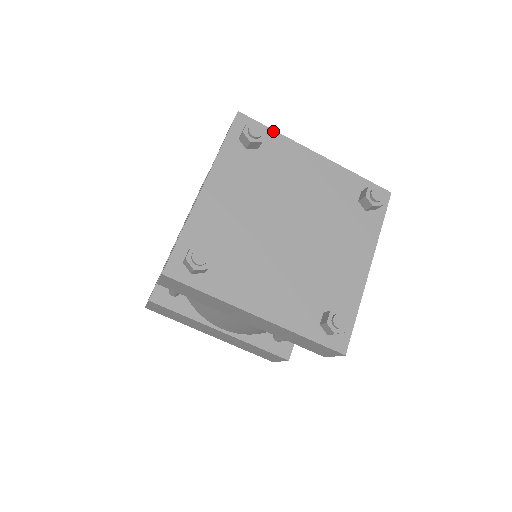
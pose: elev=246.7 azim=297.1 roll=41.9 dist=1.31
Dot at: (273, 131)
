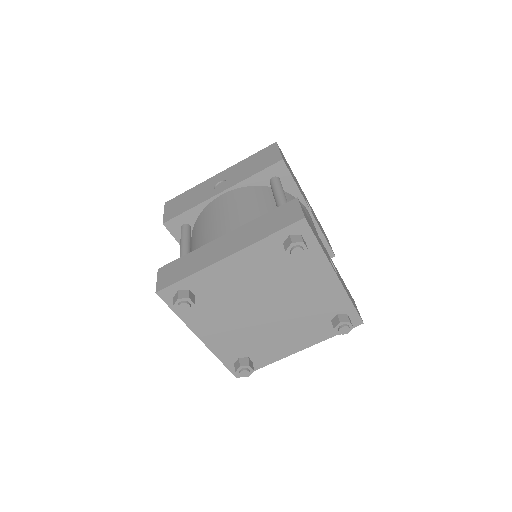
Dot at: (187, 278)
